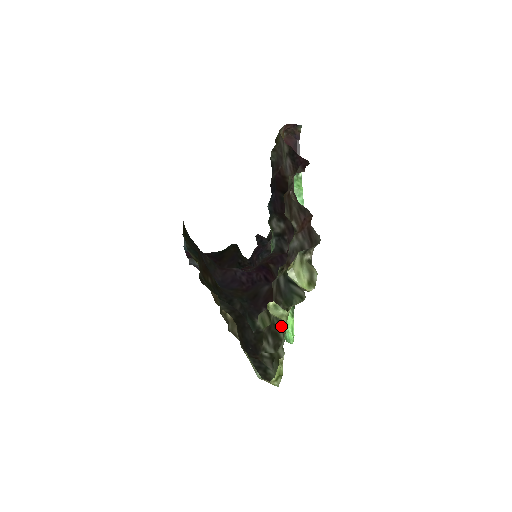
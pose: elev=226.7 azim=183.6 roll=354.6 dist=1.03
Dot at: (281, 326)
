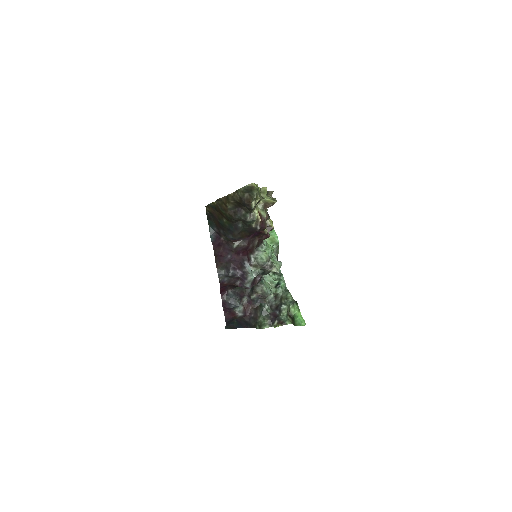
Dot at: occluded
